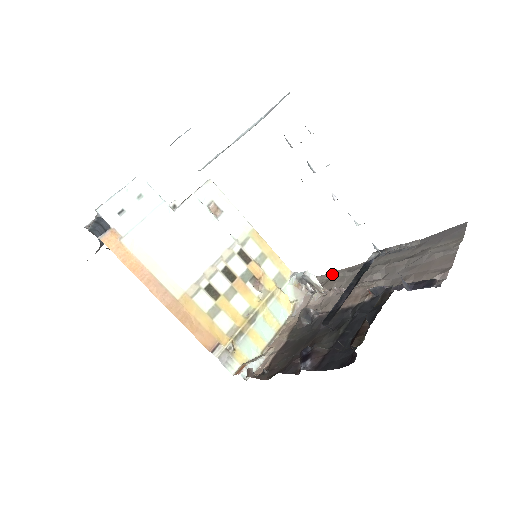
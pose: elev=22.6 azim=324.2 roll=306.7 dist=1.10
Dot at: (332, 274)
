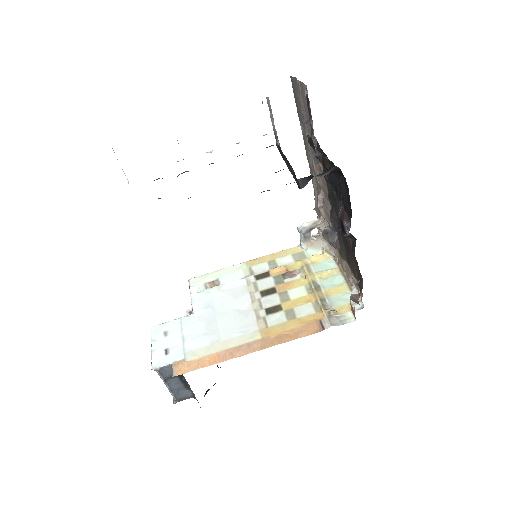
Dot at: occluded
